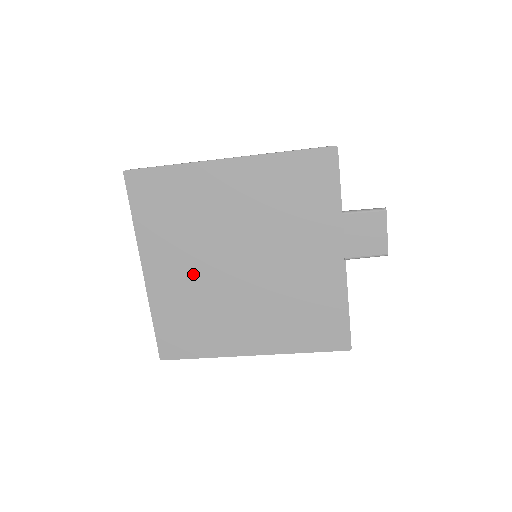
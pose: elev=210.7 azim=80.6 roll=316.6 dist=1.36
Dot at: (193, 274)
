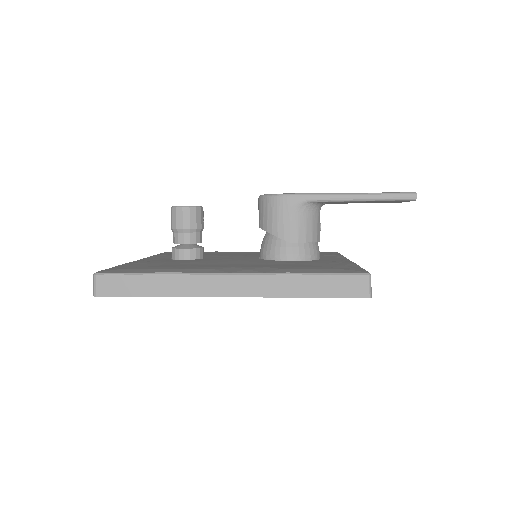
Dot at: occluded
